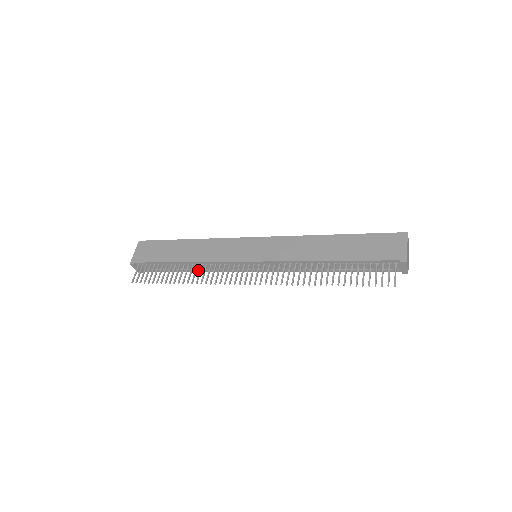
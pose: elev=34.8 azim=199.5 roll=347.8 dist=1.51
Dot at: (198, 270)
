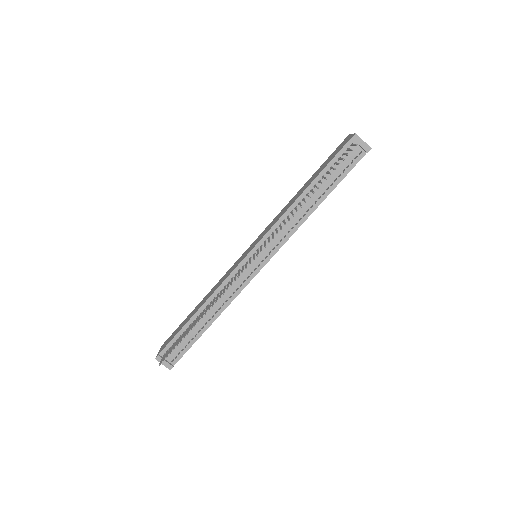
Dot at: (217, 314)
